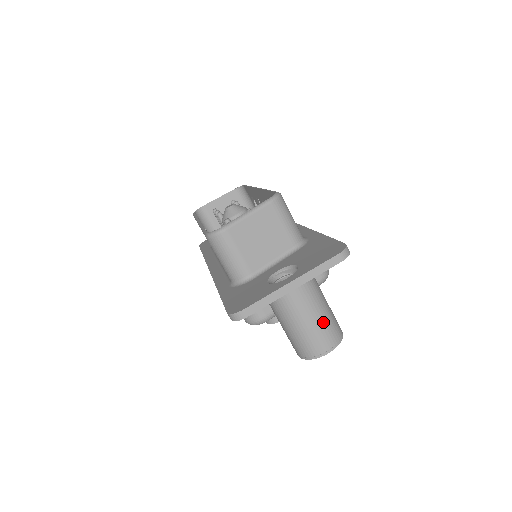
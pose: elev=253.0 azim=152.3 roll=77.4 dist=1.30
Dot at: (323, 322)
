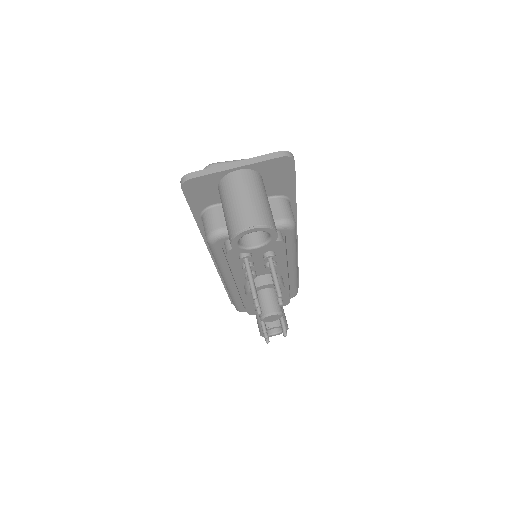
Dot at: (255, 203)
